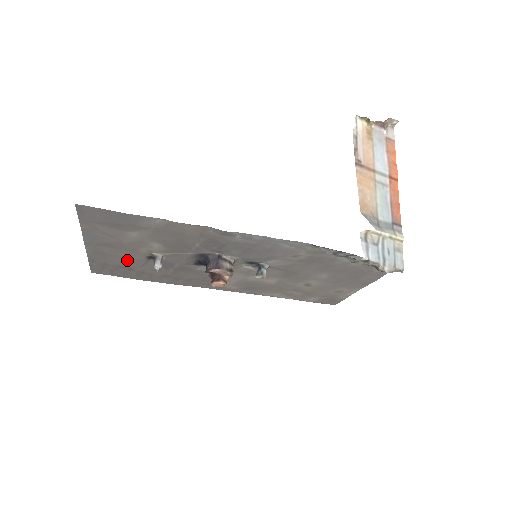
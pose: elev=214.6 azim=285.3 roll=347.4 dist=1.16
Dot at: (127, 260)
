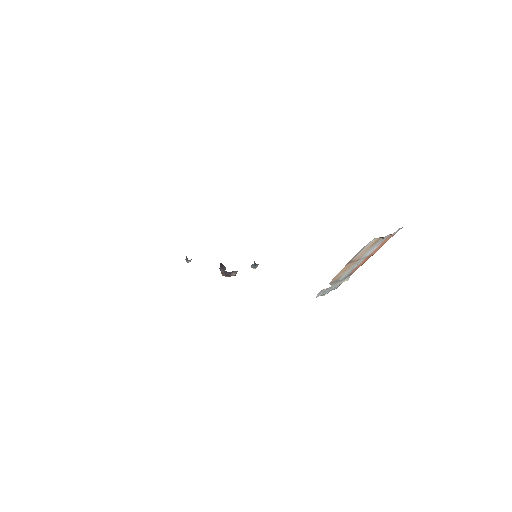
Dot at: occluded
